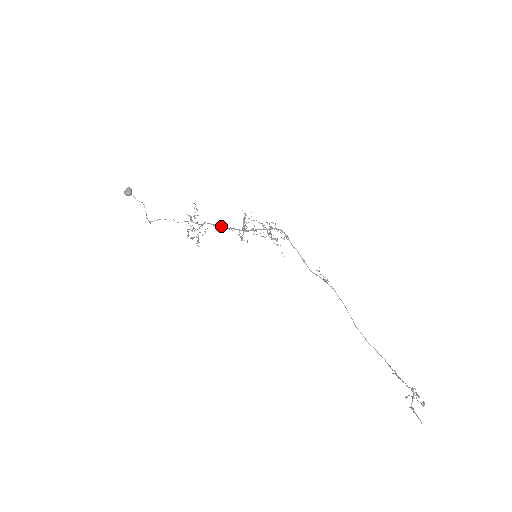
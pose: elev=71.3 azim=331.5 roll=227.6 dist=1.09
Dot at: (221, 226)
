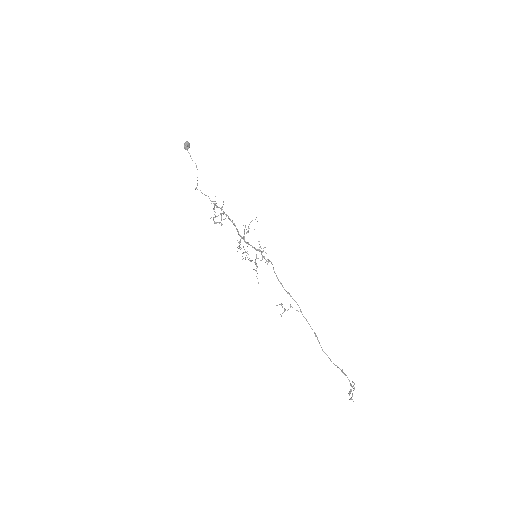
Dot at: (233, 224)
